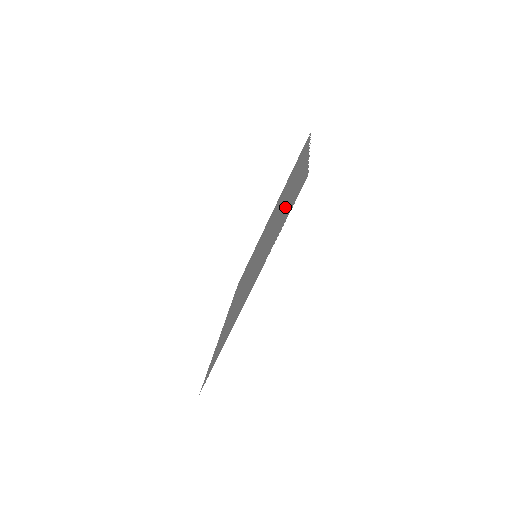
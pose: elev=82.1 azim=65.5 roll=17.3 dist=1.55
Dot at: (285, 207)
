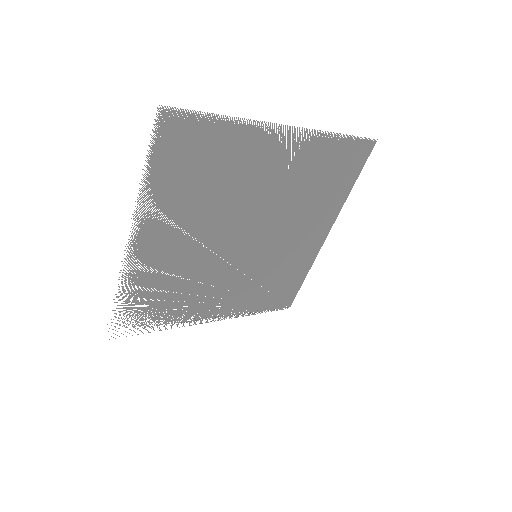
Dot at: (215, 172)
